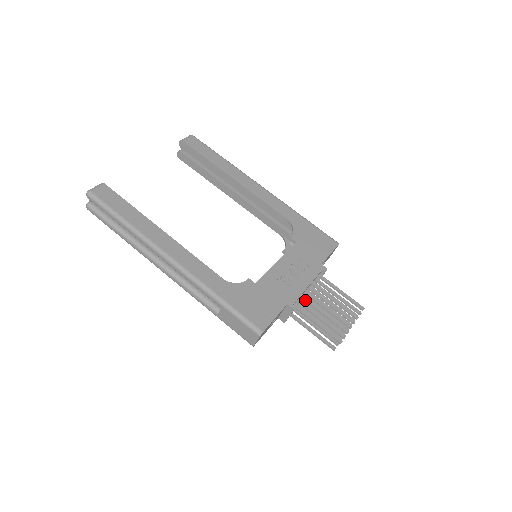
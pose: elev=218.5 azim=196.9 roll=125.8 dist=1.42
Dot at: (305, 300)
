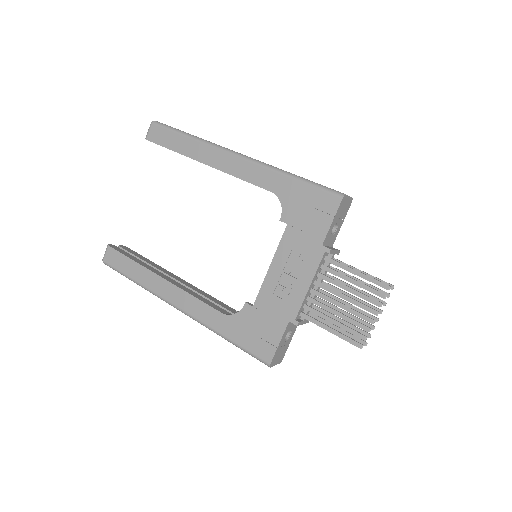
Dot at: occluded
